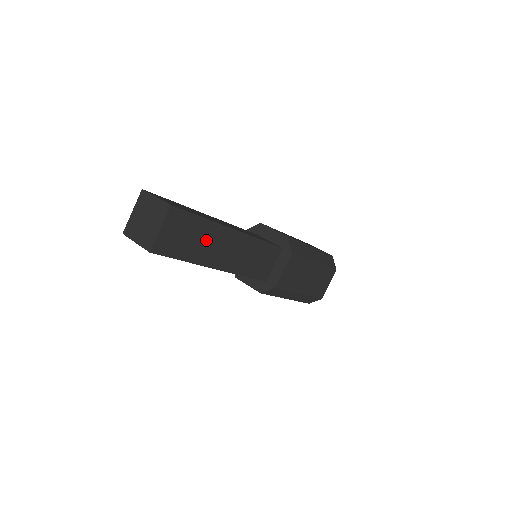
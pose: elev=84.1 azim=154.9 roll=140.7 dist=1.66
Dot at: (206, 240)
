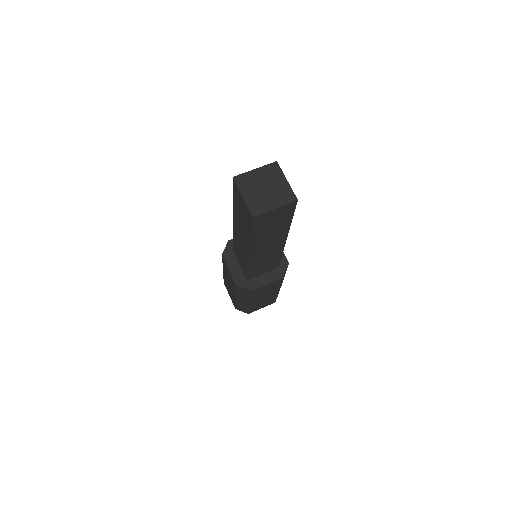
Dot at: occluded
